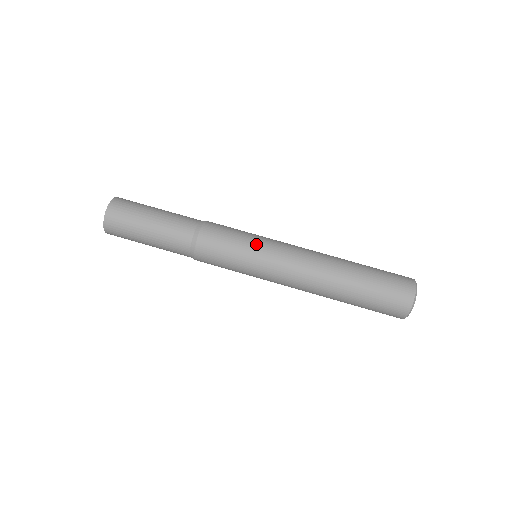
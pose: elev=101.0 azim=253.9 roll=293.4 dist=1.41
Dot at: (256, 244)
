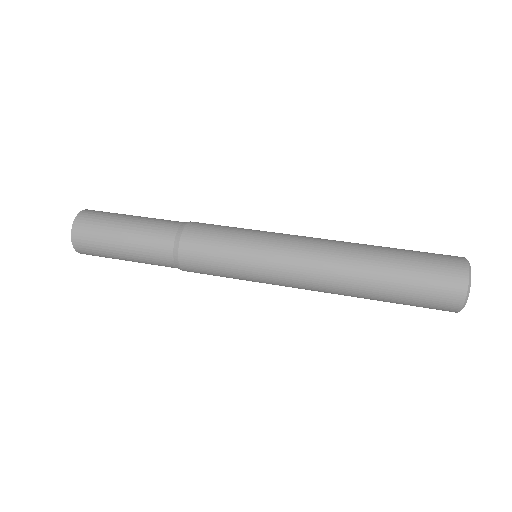
Dot at: occluded
